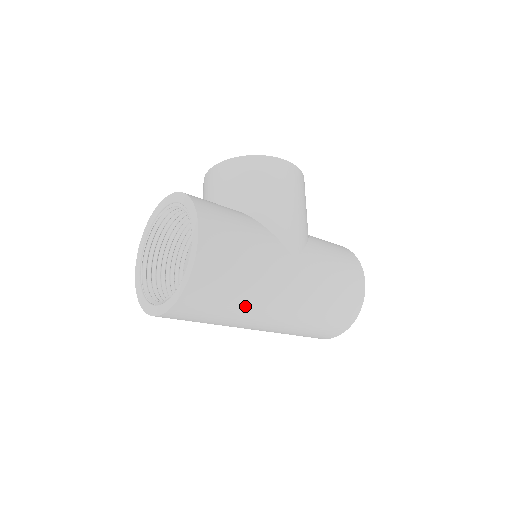
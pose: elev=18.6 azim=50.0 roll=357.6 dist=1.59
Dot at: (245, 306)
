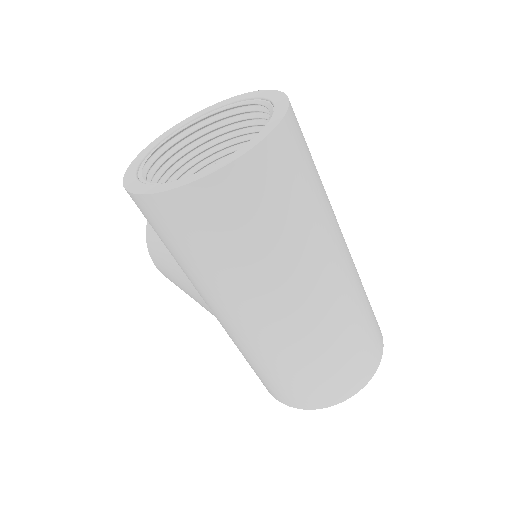
Dot at: (324, 206)
